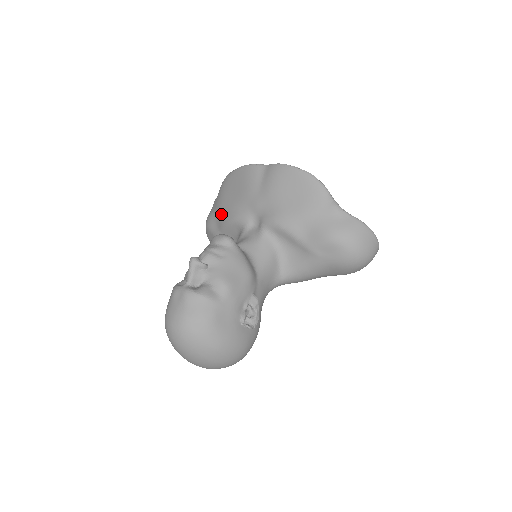
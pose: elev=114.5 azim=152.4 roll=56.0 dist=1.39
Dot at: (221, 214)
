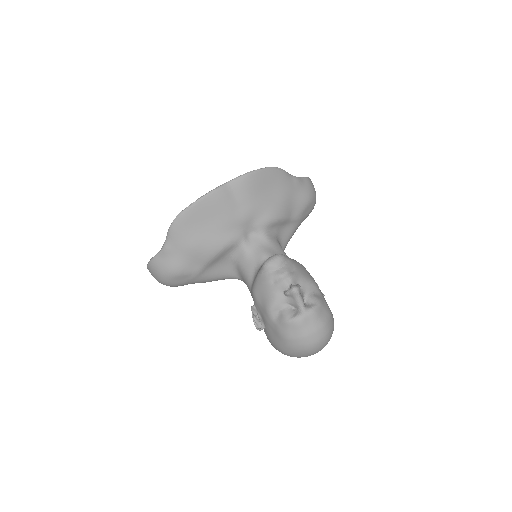
Dot at: (201, 251)
